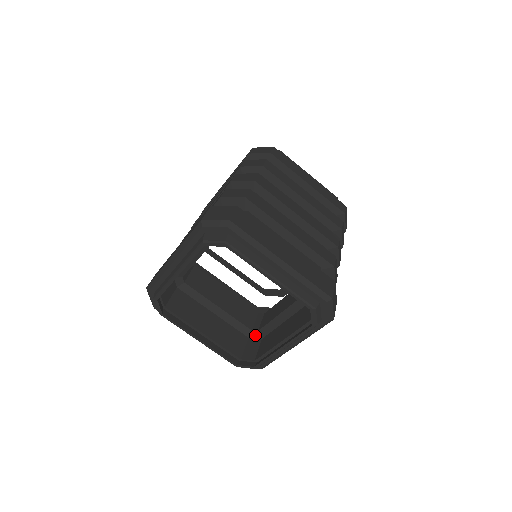
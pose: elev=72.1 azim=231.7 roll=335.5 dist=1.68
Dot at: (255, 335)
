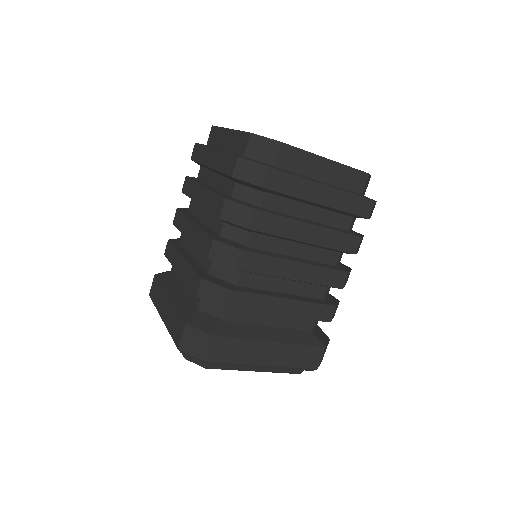
Dot at: occluded
